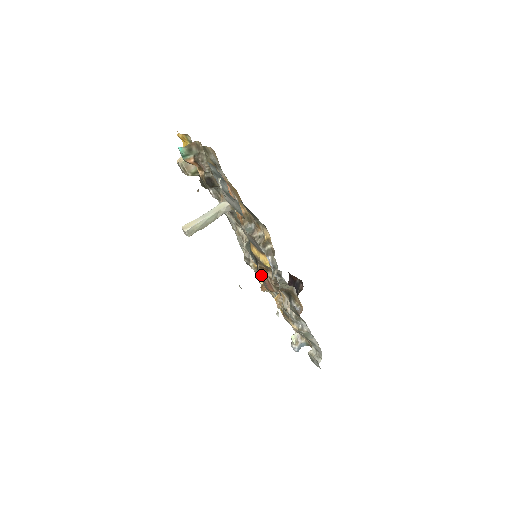
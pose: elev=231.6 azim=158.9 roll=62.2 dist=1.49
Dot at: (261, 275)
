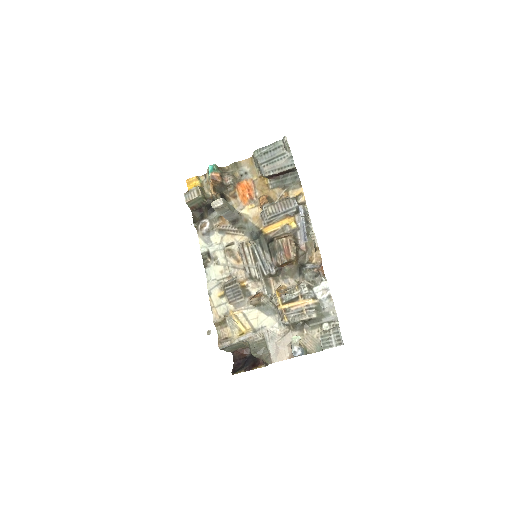
Dot at: (280, 243)
